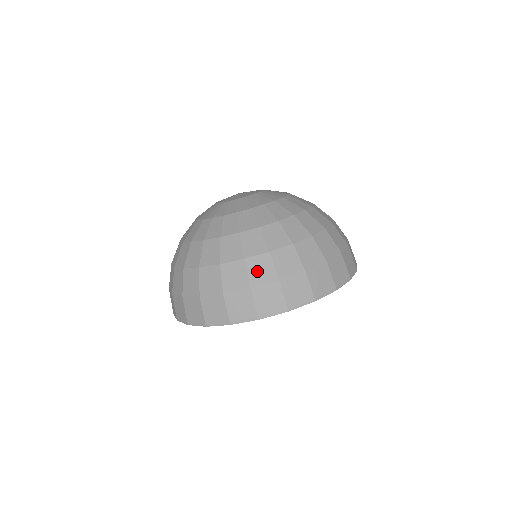
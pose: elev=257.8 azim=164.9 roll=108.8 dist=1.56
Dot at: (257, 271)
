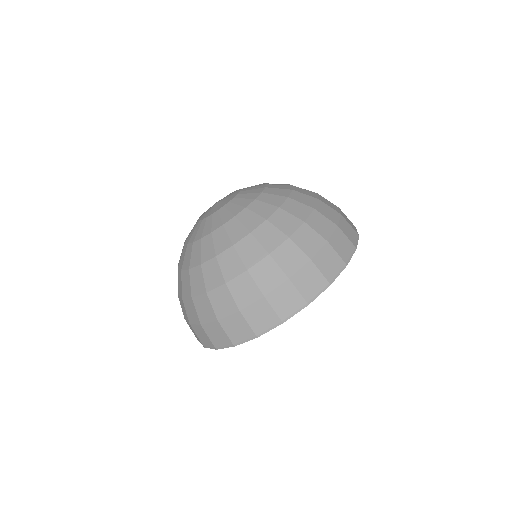
Dot at: (264, 277)
